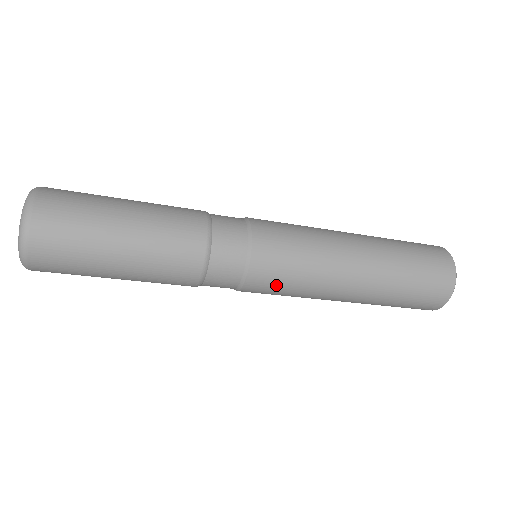
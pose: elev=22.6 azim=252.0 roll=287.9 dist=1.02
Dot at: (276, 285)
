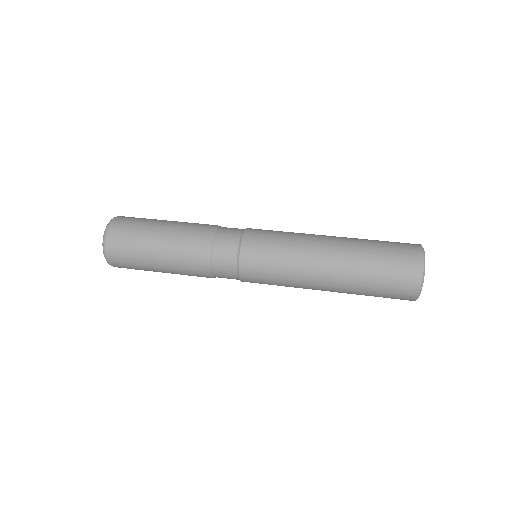
Dot at: (263, 283)
